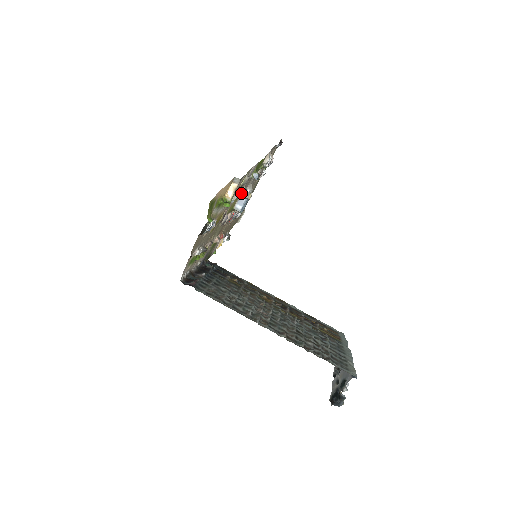
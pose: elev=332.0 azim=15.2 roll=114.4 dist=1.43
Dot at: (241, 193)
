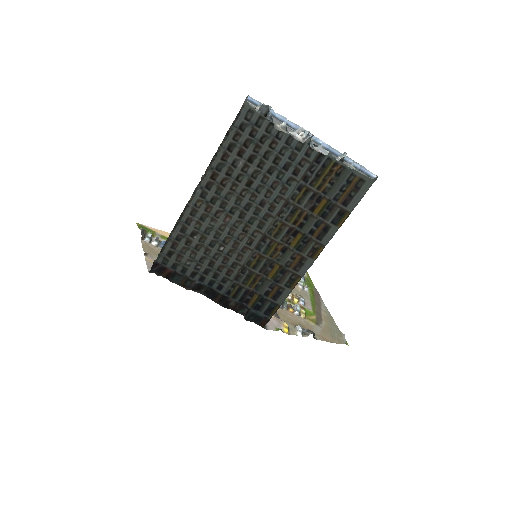
Dot at: occluded
